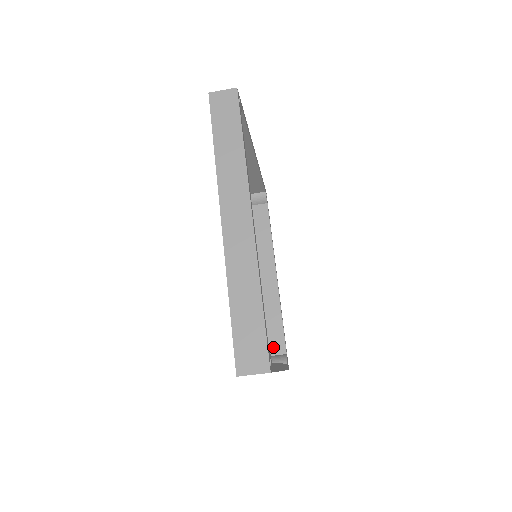
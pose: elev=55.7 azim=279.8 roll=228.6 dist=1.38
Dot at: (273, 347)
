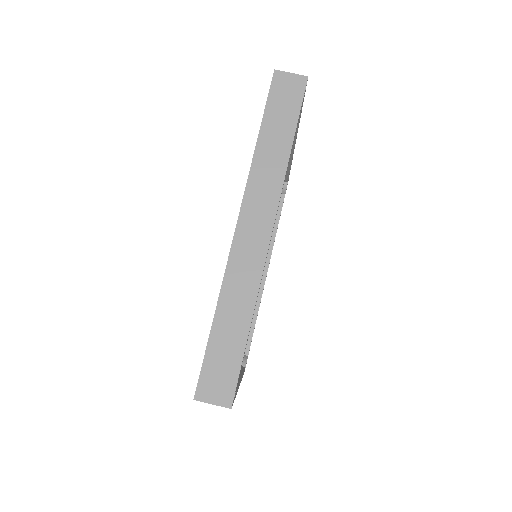
Dot at: occluded
